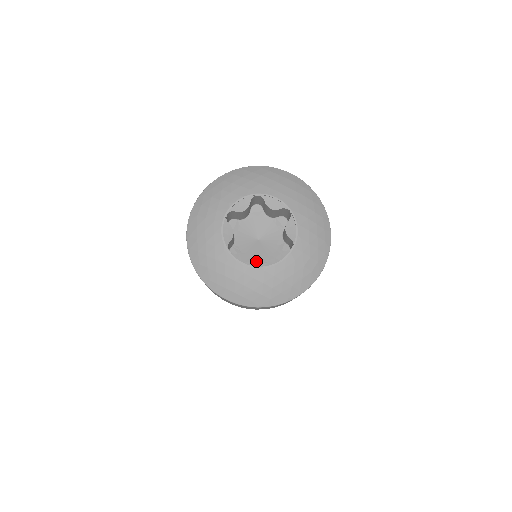
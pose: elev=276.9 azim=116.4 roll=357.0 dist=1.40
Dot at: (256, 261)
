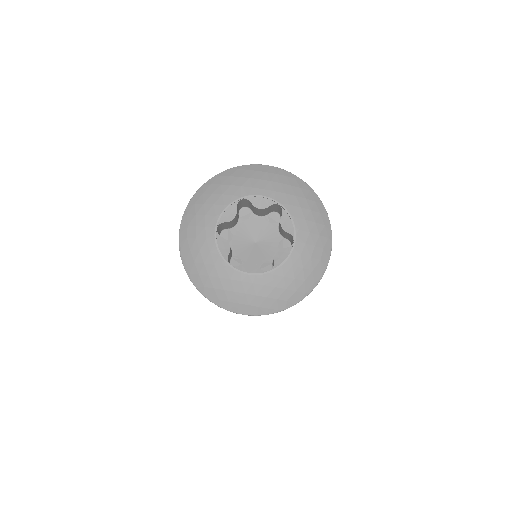
Dot at: (260, 265)
